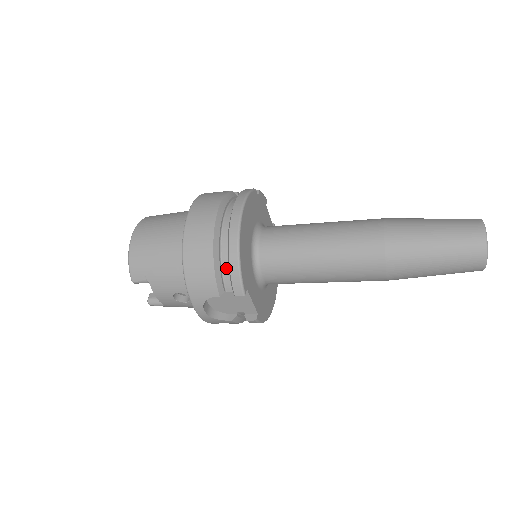
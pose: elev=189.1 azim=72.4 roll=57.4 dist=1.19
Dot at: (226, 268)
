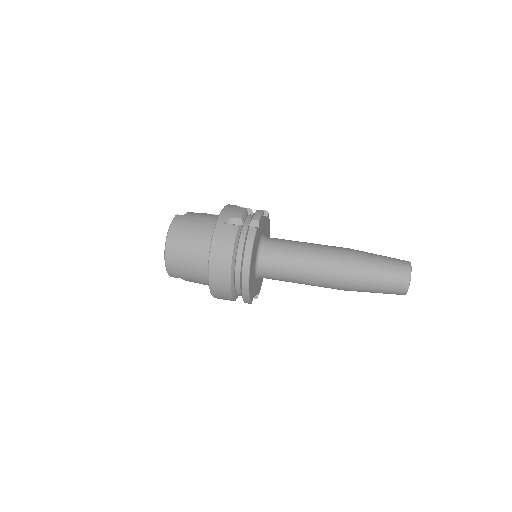
Dot at: (239, 291)
